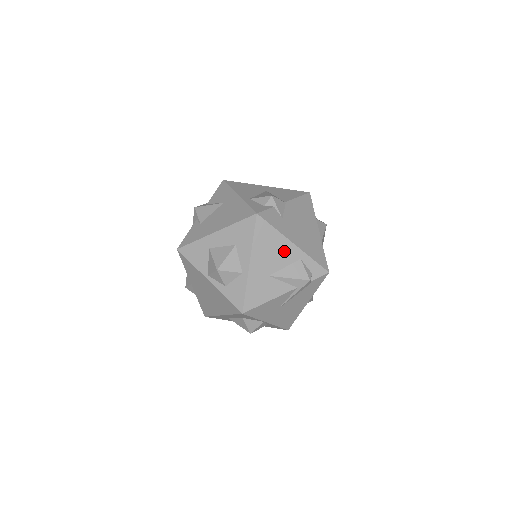
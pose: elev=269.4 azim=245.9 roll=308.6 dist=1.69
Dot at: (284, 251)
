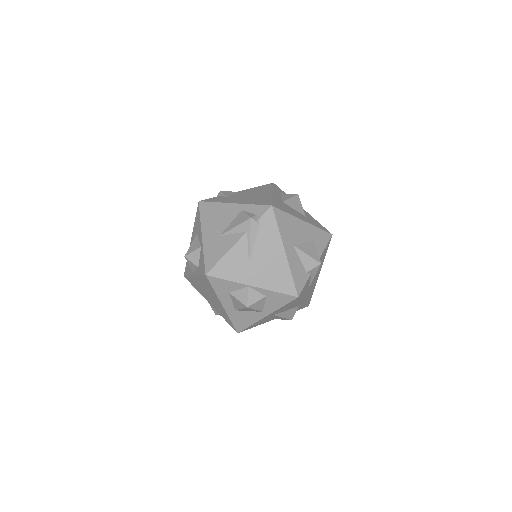
Dot at: (227, 213)
